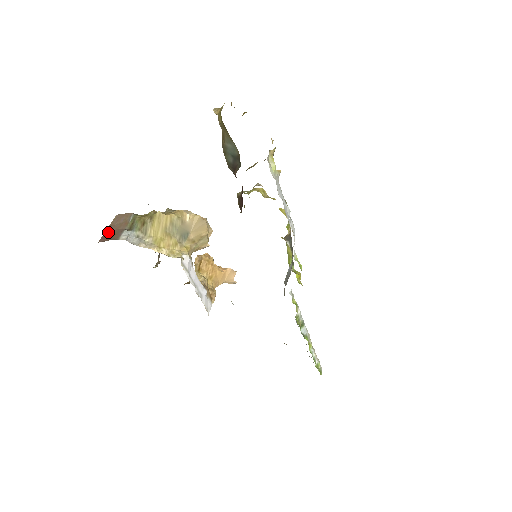
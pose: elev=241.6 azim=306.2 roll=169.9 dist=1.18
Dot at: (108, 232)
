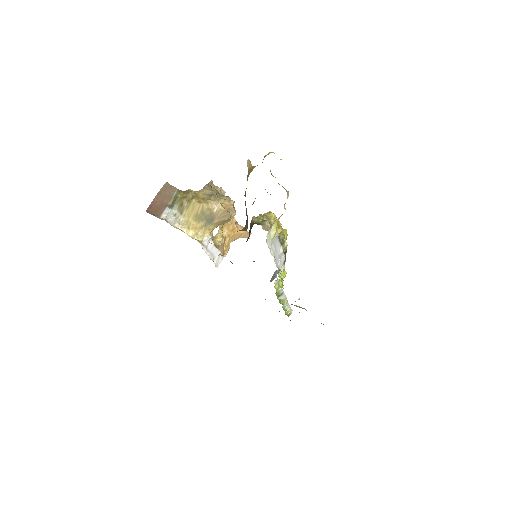
Dot at: (156, 201)
